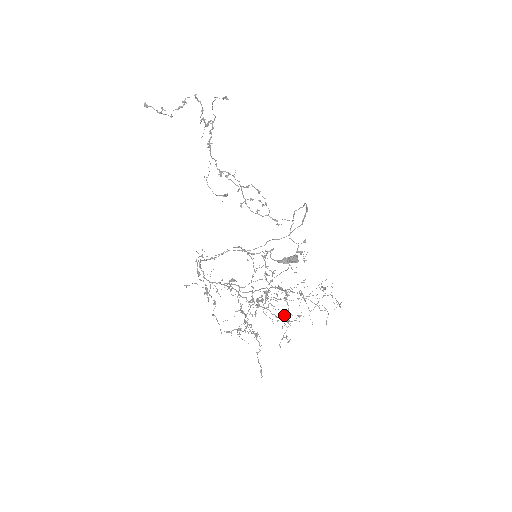
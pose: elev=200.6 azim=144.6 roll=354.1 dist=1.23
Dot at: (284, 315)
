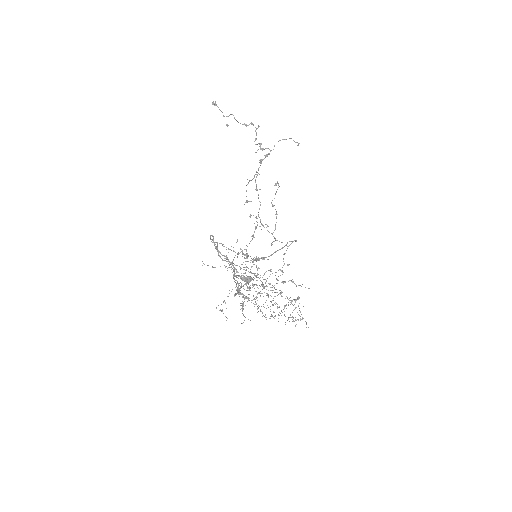
Dot at: occluded
